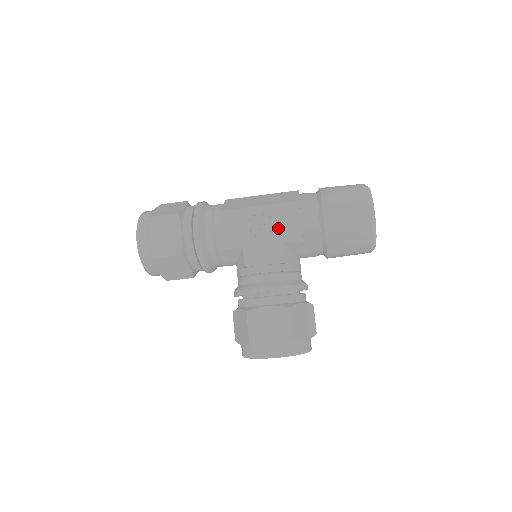
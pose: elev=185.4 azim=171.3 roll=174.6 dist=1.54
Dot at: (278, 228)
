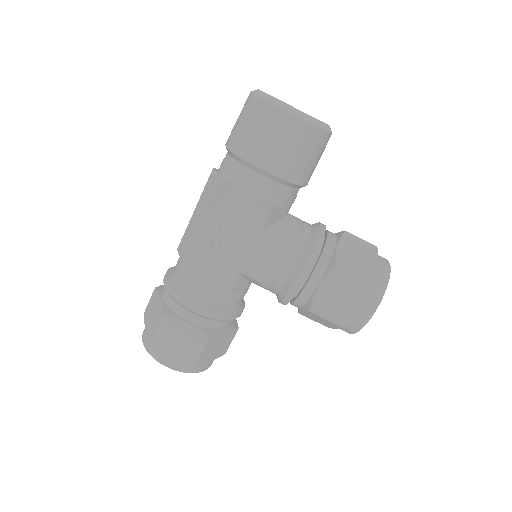
Dot at: (243, 225)
